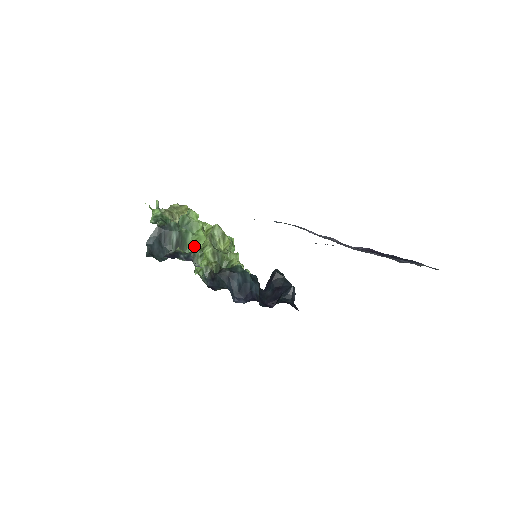
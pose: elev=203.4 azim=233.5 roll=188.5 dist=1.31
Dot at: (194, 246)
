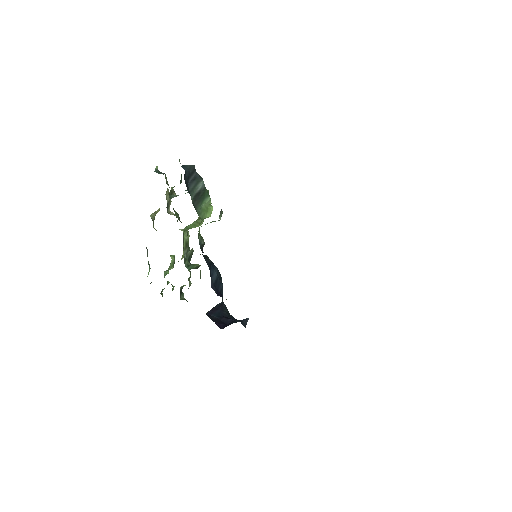
Dot at: (203, 211)
